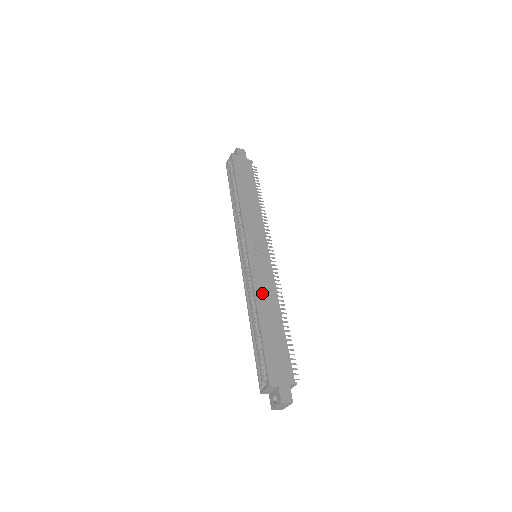
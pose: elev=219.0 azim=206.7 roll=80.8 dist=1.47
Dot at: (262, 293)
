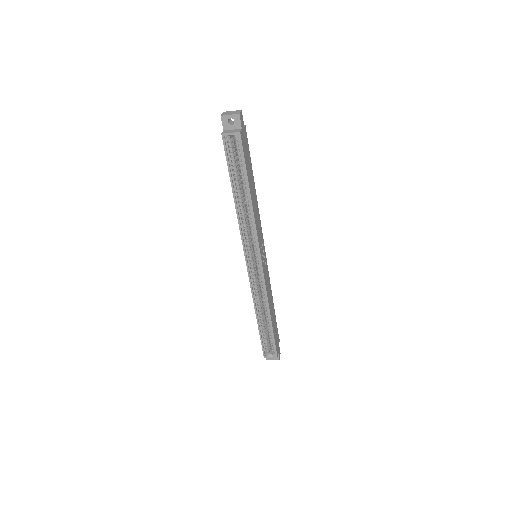
Dot at: (269, 296)
